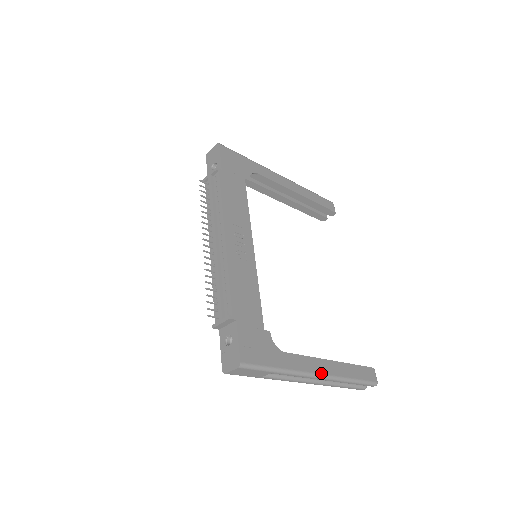
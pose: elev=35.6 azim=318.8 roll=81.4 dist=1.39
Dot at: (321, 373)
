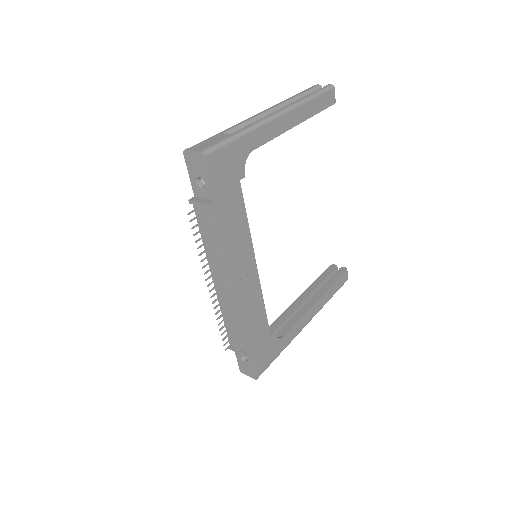
Dot at: (309, 321)
